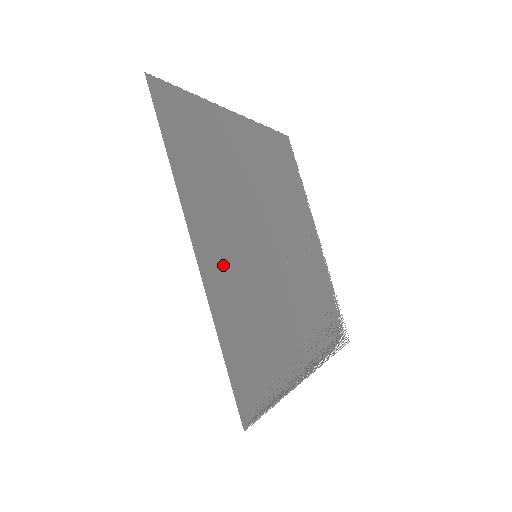
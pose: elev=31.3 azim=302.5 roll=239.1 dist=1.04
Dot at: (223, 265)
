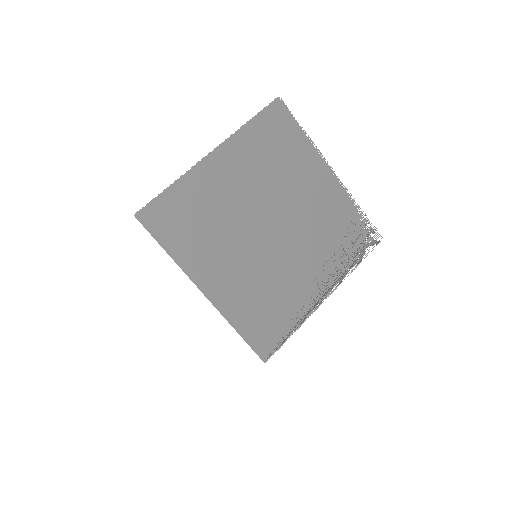
Dot at: (227, 287)
